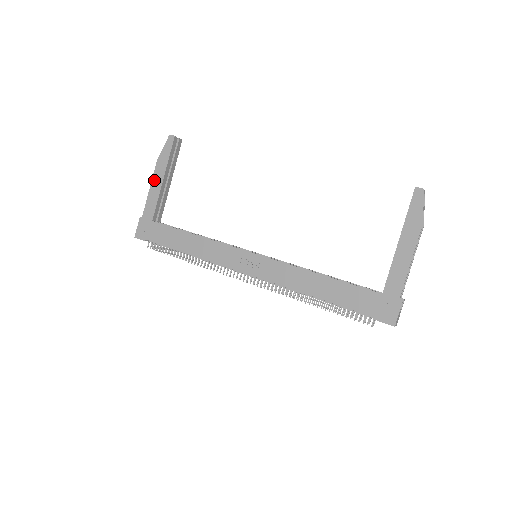
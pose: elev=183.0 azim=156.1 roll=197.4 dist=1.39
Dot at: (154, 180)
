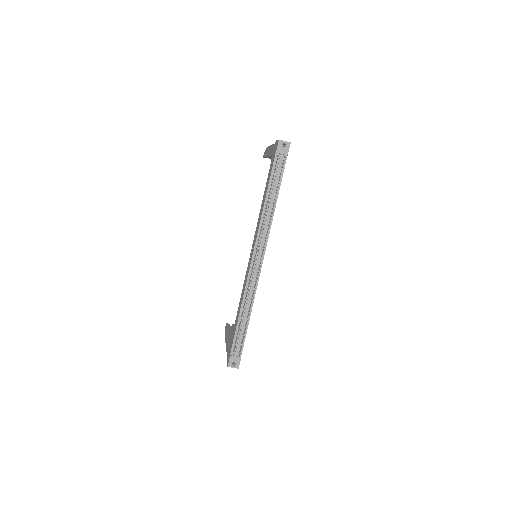
Dot at: (226, 343)
